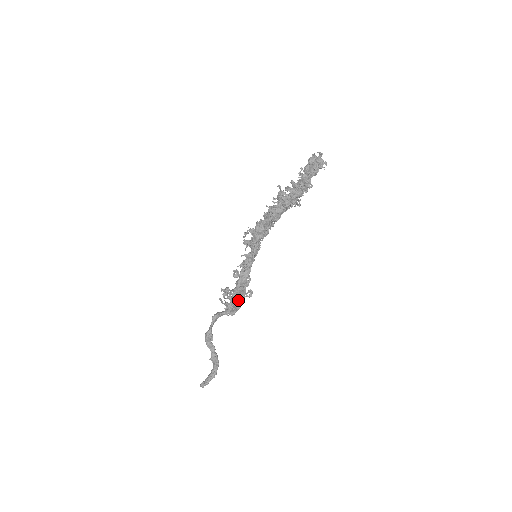
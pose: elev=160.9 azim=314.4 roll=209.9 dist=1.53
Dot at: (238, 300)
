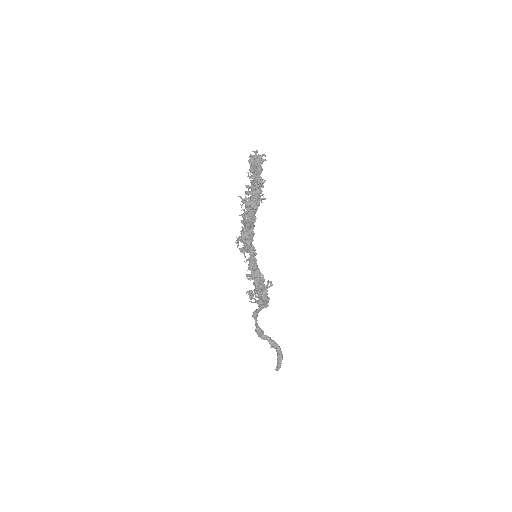
Dot at: (264, 295)
